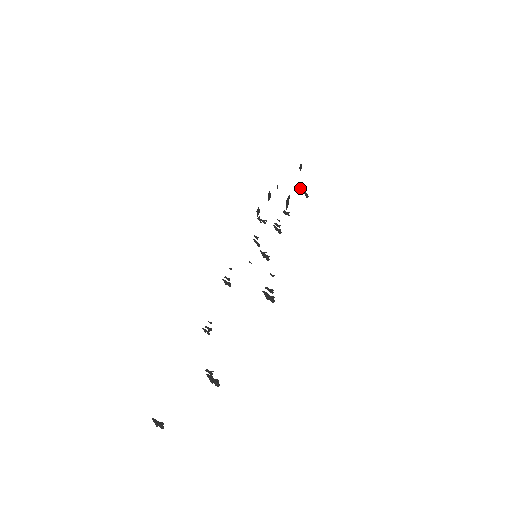
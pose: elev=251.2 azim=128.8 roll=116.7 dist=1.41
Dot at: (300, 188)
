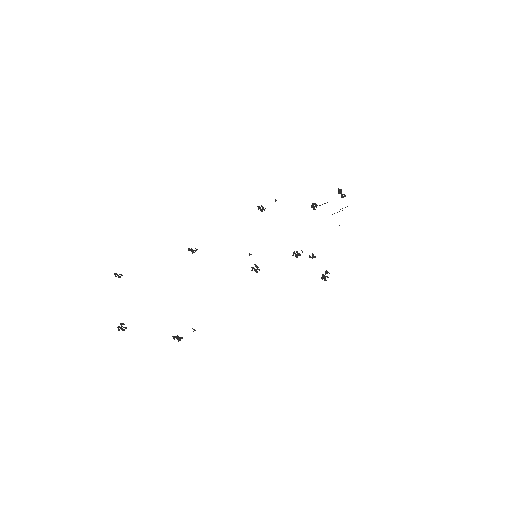
Dot at: (325, 271)
